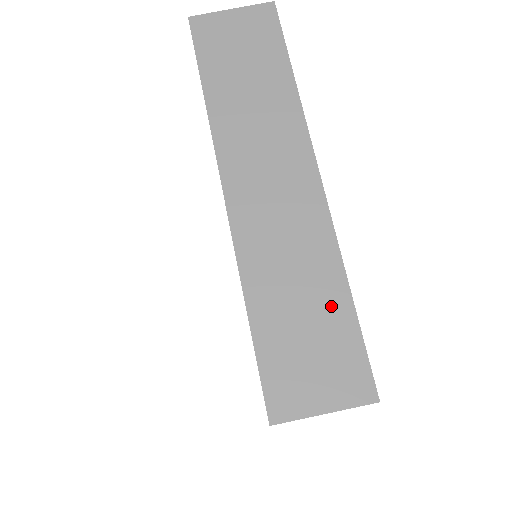
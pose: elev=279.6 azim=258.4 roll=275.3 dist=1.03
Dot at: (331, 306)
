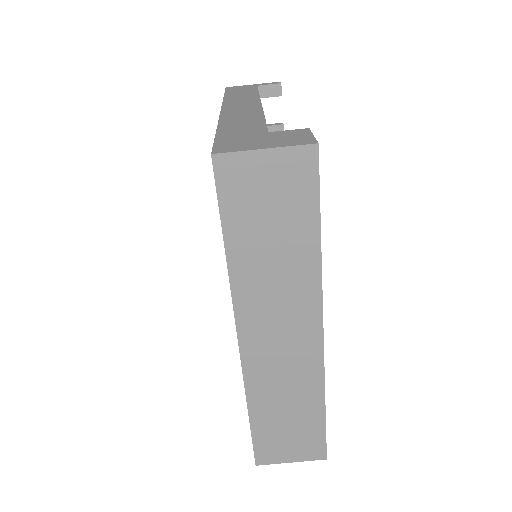
Dot at: (309, 415)
